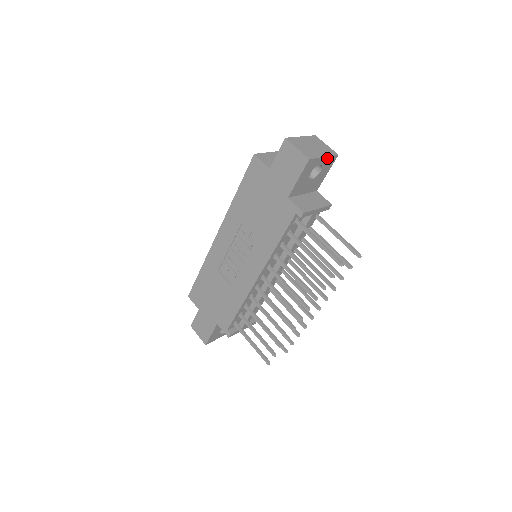
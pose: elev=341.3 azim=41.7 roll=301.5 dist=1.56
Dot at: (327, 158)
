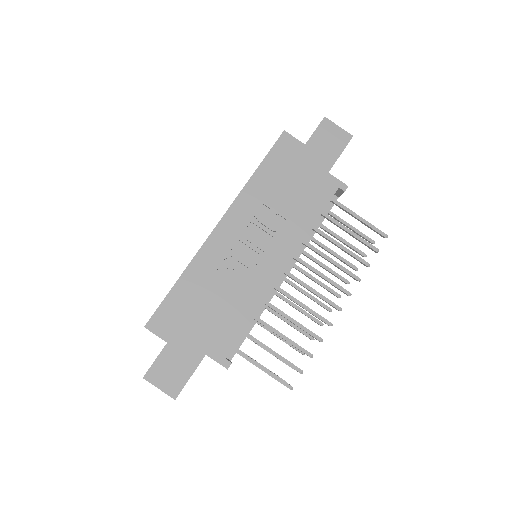
Dot at: occluded
